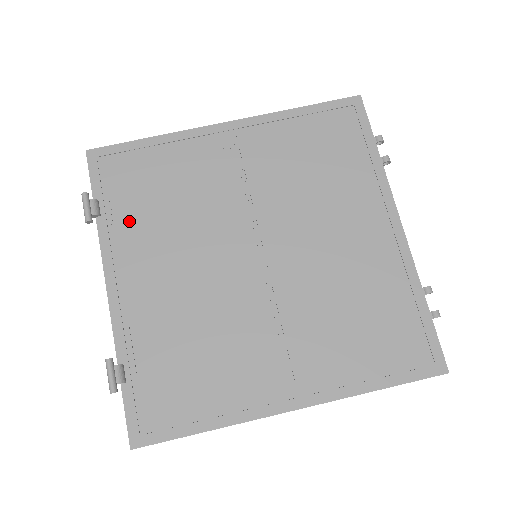
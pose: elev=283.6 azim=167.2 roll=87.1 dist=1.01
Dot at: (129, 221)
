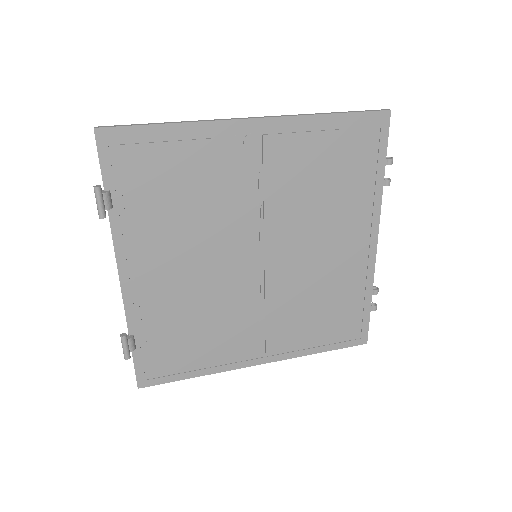
Dot at: (143, 216)
